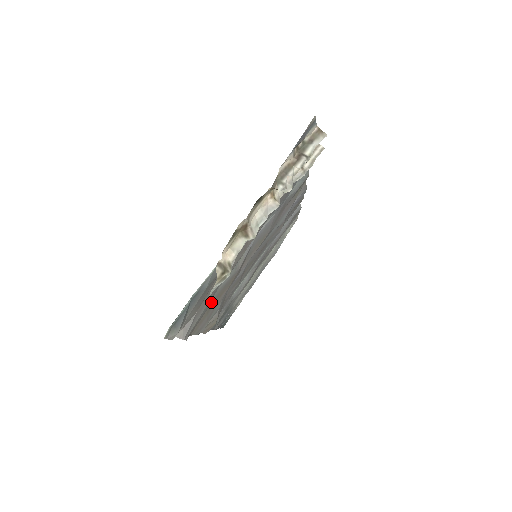
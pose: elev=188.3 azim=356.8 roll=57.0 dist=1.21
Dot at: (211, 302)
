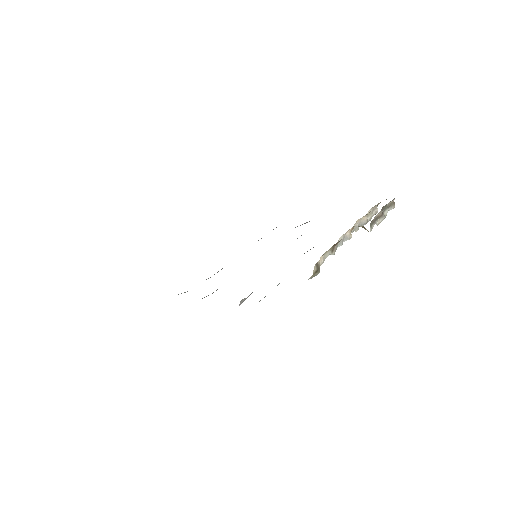
Dot at: occluded
